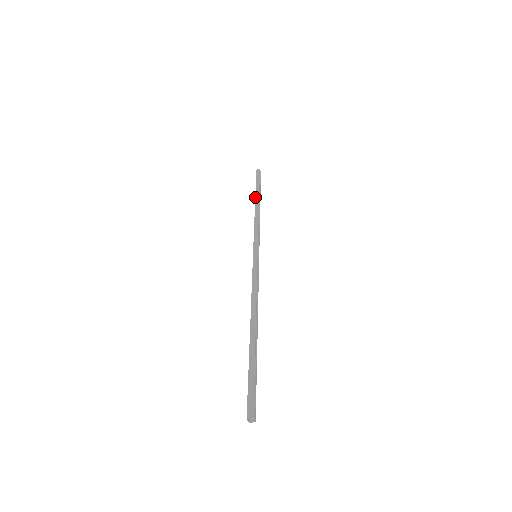
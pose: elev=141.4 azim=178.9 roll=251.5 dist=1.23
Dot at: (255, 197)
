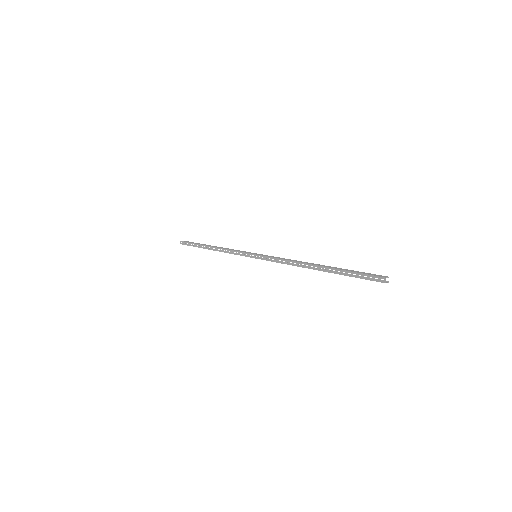
Dot at: (205, 245)
